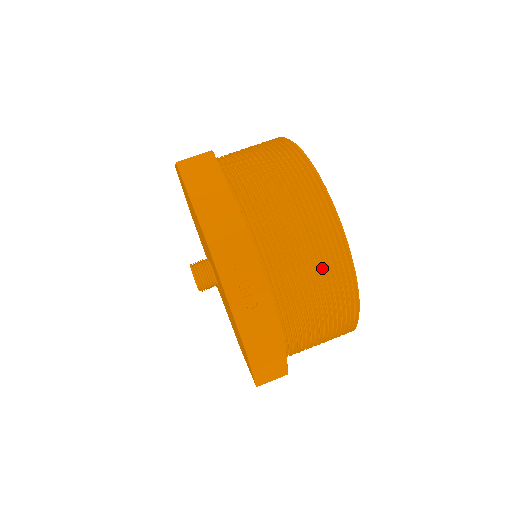
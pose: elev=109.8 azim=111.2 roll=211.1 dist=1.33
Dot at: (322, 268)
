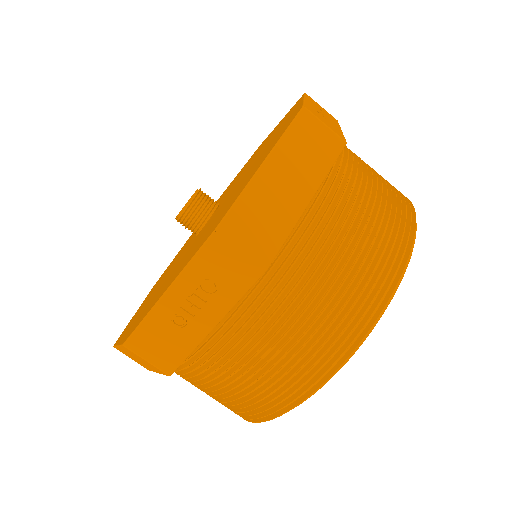
Dot at: (278, 370)
